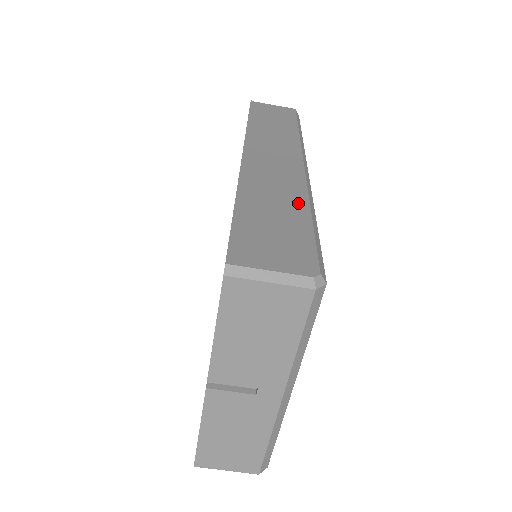
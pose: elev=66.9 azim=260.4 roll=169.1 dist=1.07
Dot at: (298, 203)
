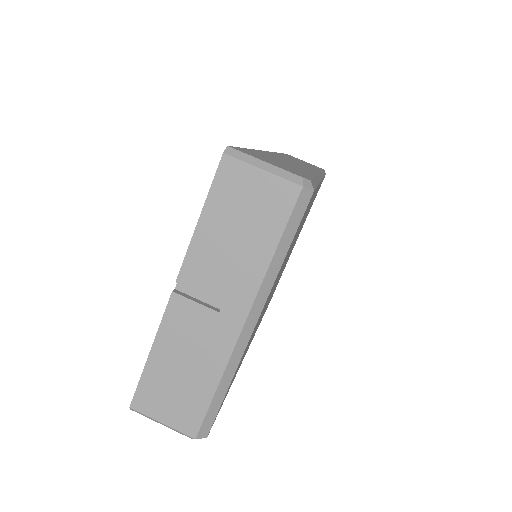
Dot at: (306, 171)
